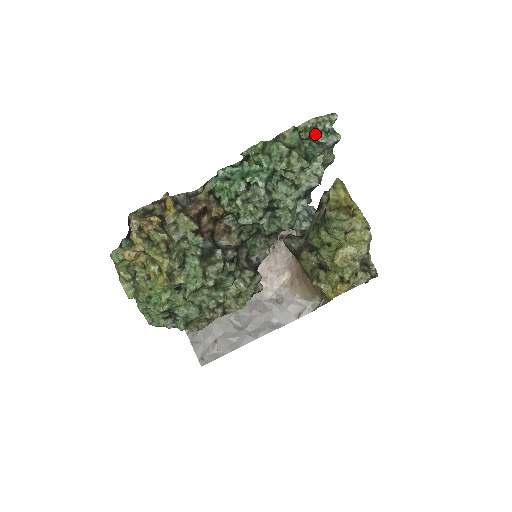
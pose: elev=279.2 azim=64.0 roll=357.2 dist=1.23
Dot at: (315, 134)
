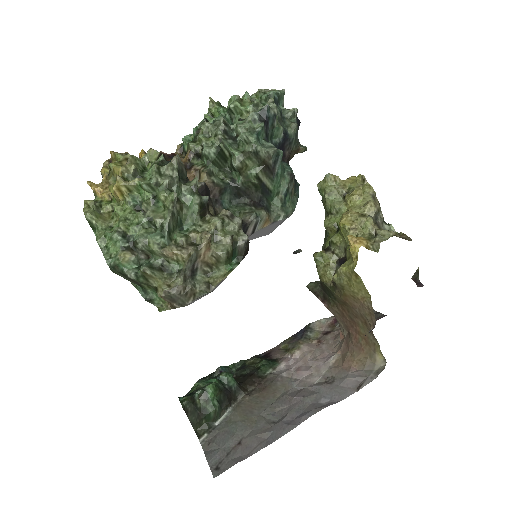
Dot at: (264, 95)
